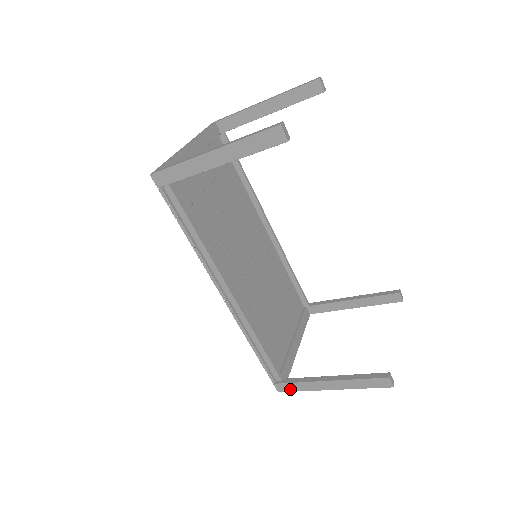
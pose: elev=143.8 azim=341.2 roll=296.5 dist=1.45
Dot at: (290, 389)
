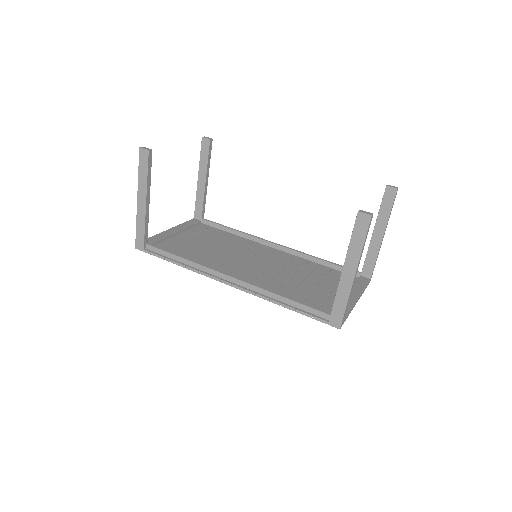
Dot at: (340, 314)
